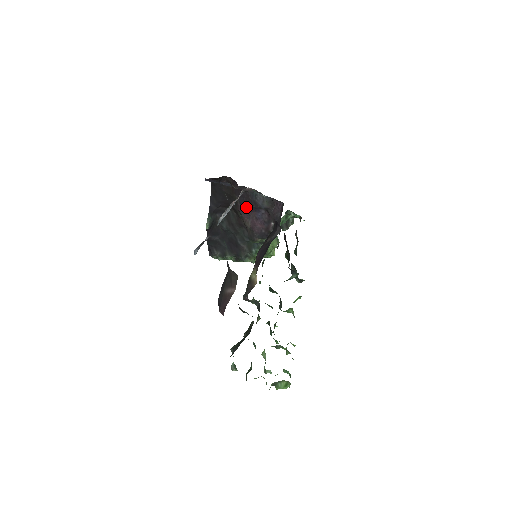
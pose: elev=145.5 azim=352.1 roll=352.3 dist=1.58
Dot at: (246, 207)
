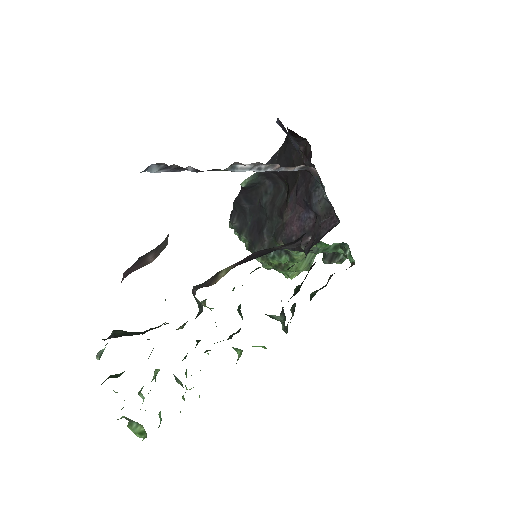
Dot at: (298, 194)
